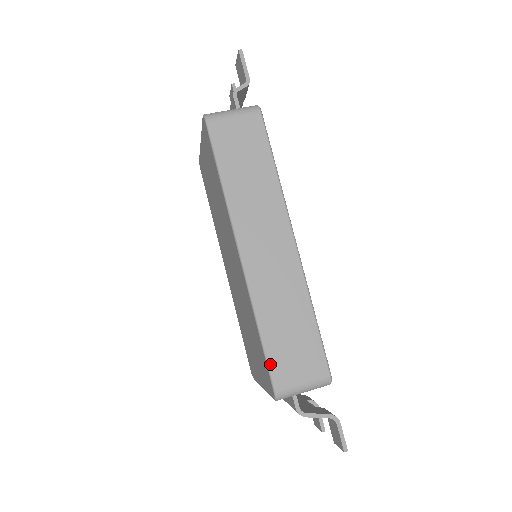
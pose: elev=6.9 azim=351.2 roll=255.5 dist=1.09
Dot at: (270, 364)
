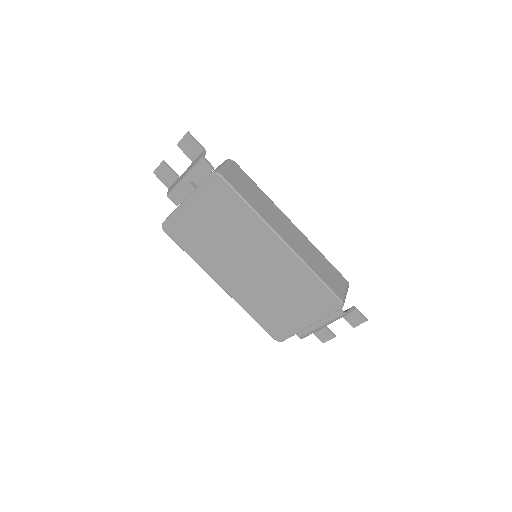
Dot at: (332, 289)
